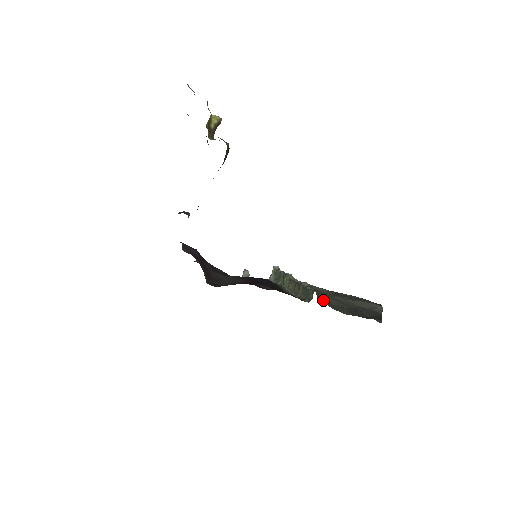
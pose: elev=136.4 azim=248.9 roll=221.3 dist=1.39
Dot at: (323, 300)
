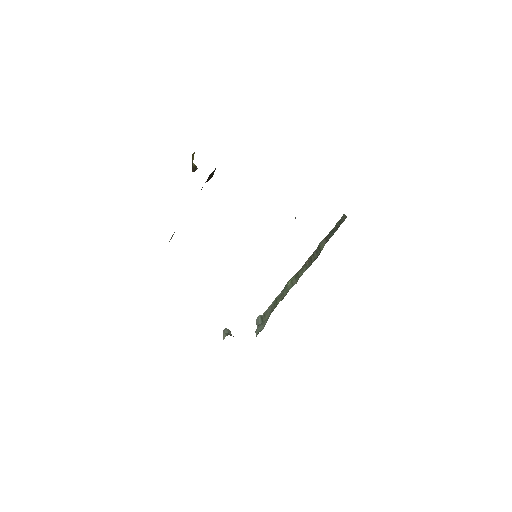
Dot at: occluded
